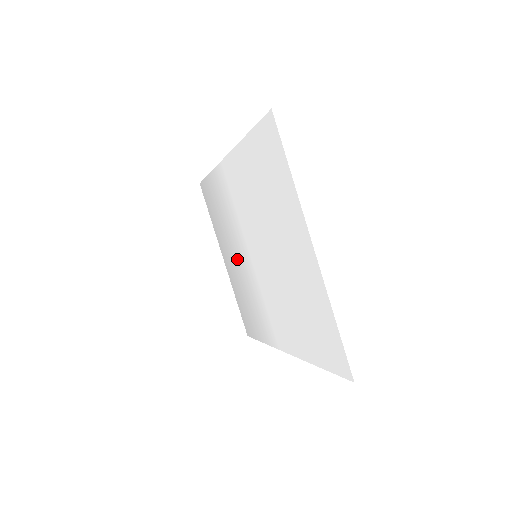
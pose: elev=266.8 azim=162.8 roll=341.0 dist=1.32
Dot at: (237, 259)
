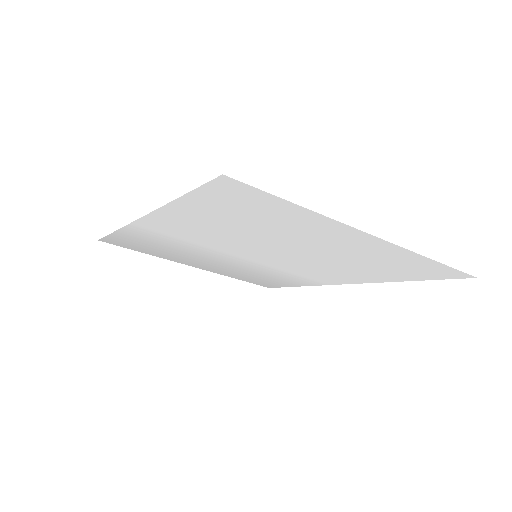
Dot at: (219, 263)
